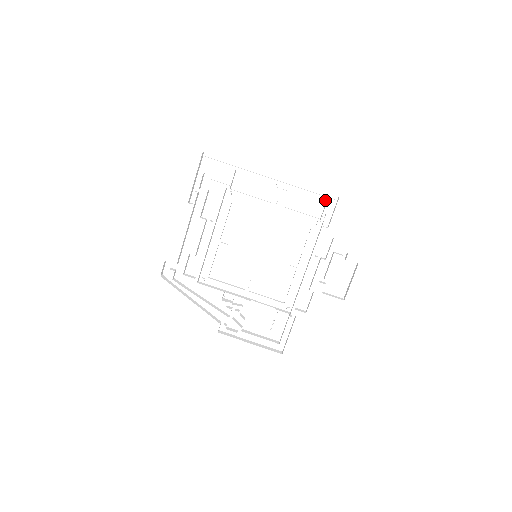
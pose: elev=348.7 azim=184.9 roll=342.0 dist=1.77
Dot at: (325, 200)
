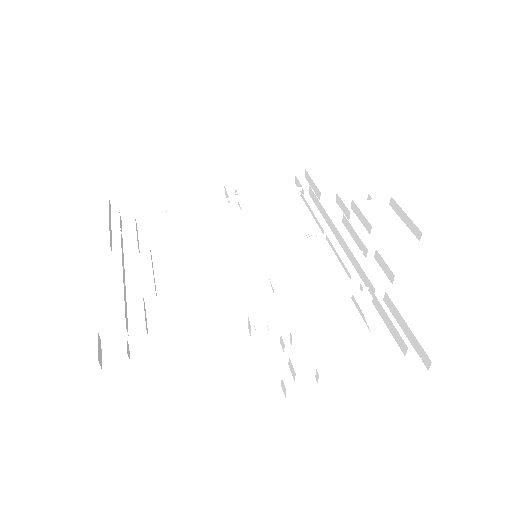
Dot at: (293, 184)
